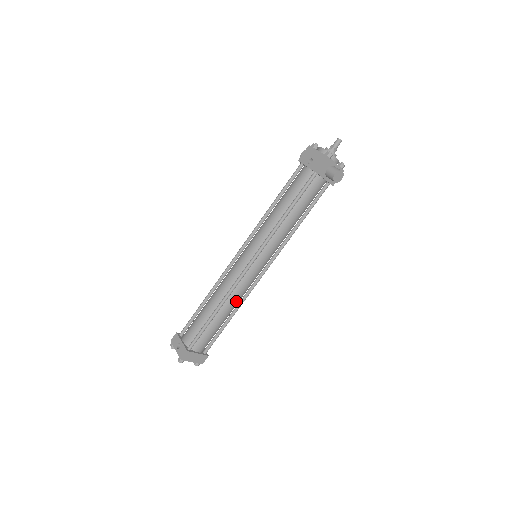
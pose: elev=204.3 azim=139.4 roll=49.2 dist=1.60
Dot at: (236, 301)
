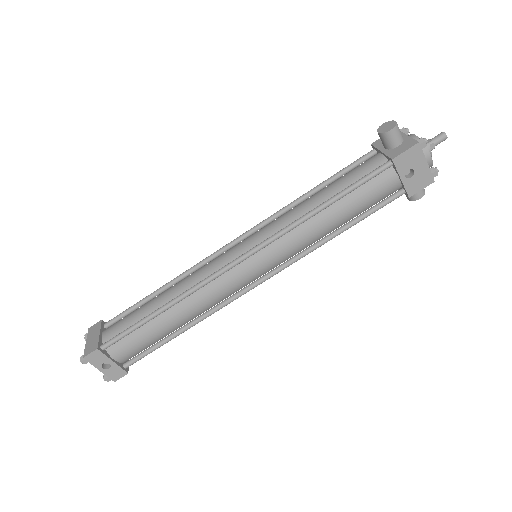
Dot at: occluded
